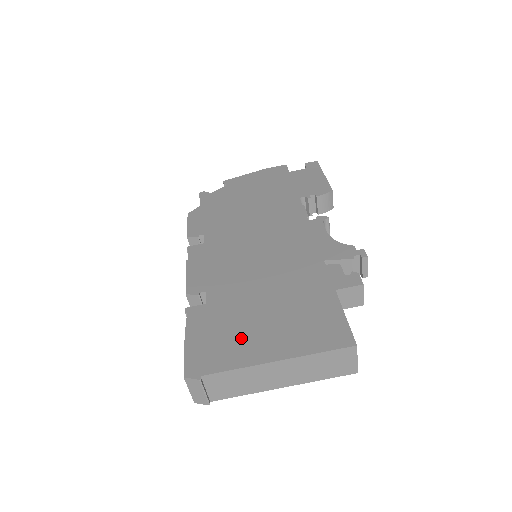
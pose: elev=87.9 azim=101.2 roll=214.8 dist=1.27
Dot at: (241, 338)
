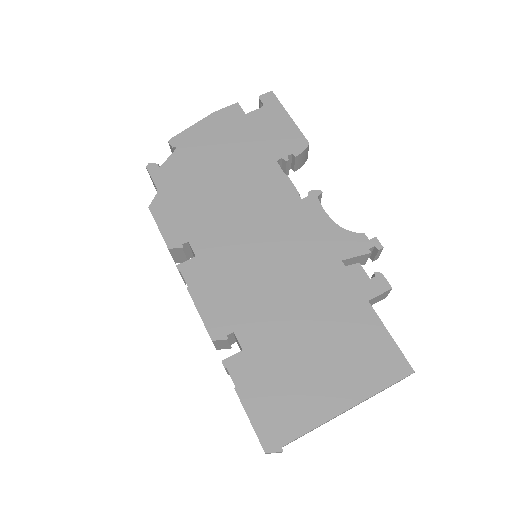
Dot at: (301, 389)
